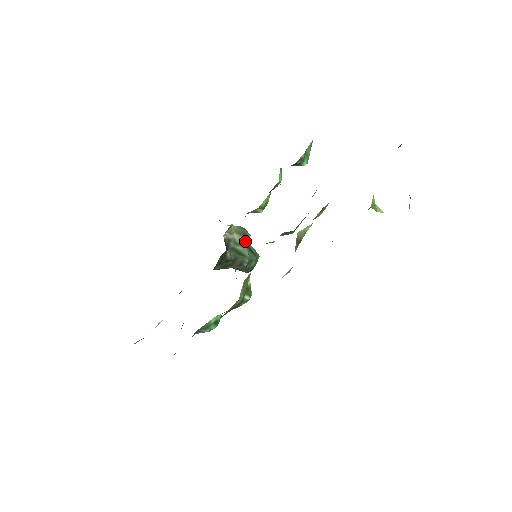
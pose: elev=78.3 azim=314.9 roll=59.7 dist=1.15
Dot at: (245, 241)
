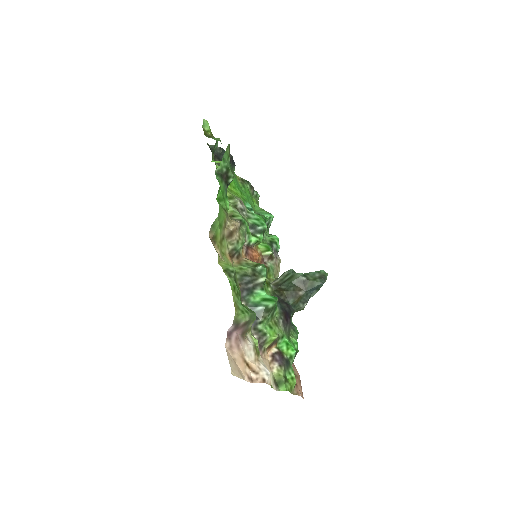
Dot at: (287, 273)
